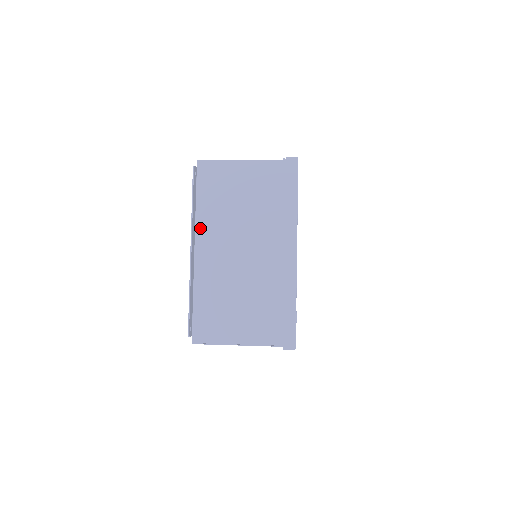
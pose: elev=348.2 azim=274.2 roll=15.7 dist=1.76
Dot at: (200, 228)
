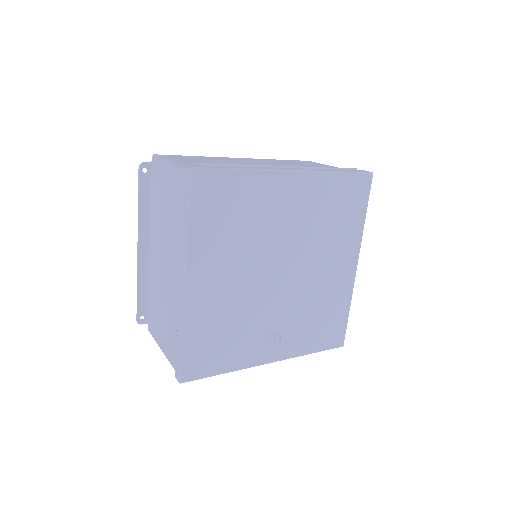
Dot at: (151, 227)
